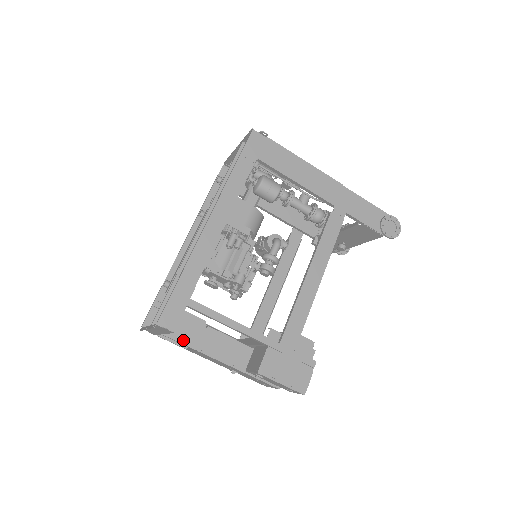
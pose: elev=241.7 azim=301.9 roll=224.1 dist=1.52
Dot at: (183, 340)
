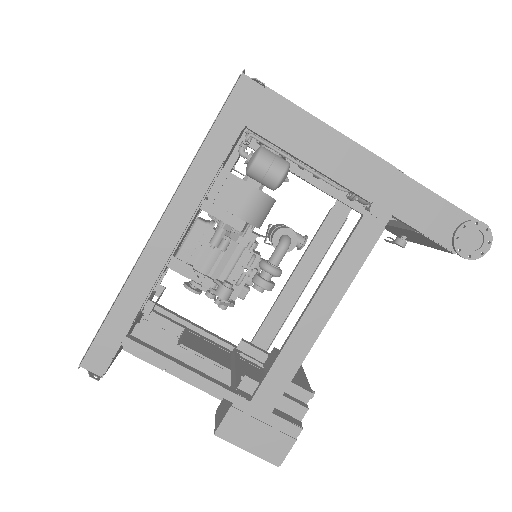
Dot at: occluded
